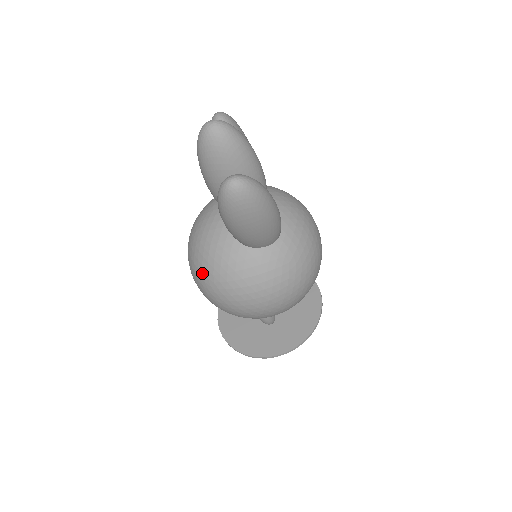
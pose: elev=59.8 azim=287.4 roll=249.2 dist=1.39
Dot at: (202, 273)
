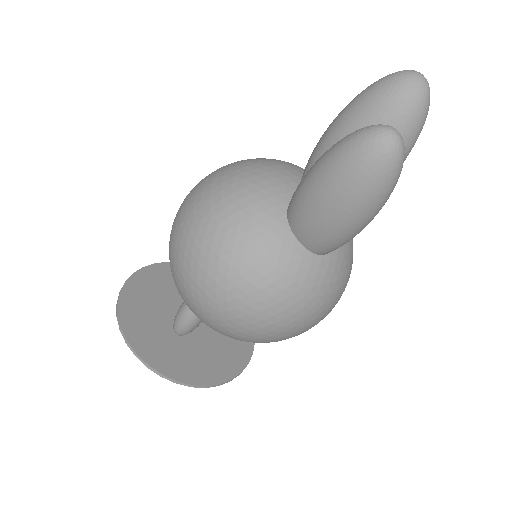
Dot at: (210, 197)
